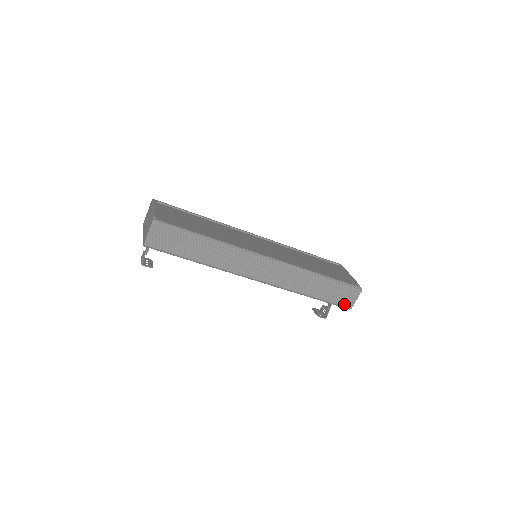
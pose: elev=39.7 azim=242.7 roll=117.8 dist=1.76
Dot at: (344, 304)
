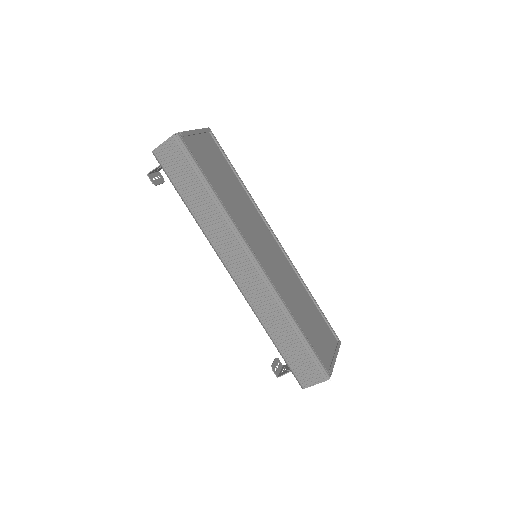
Dot at: (300, 377)
